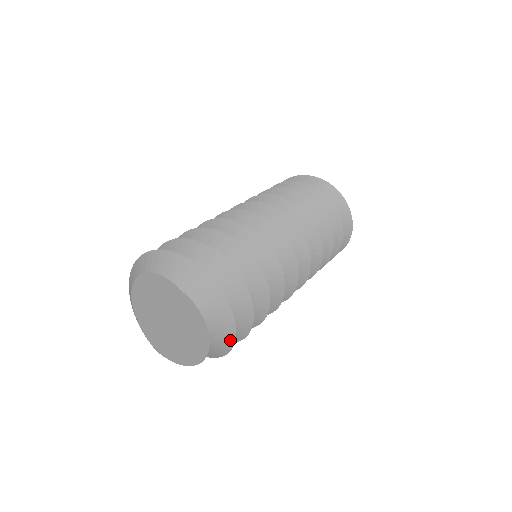
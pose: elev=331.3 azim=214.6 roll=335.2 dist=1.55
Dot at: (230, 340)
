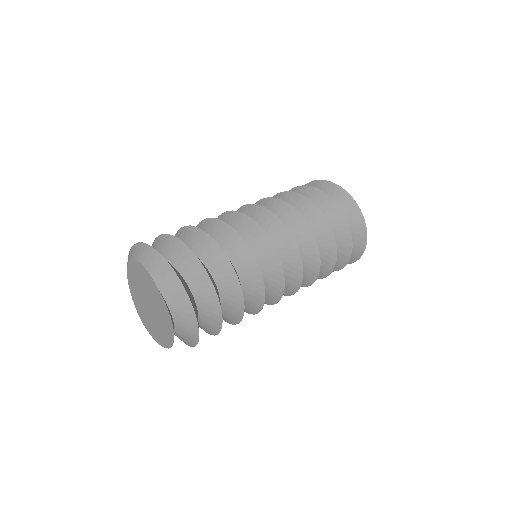
Dot at: (194, 340)
